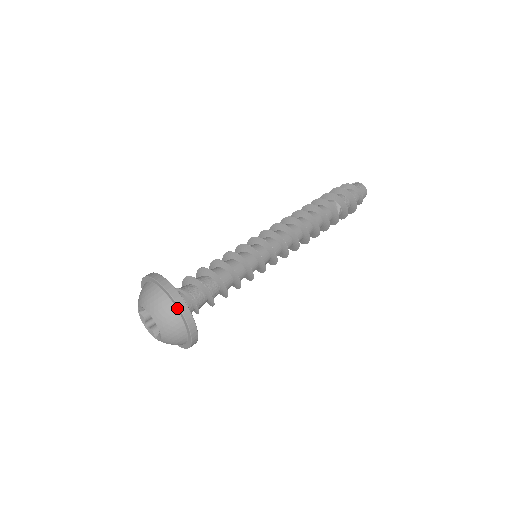
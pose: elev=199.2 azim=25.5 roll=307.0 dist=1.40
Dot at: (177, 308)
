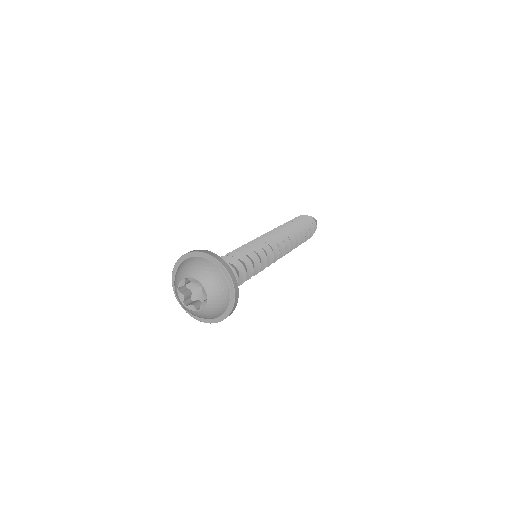
Dot at: (231, 301)
